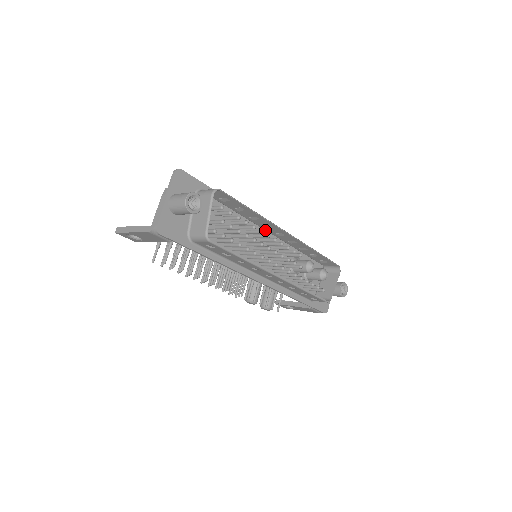
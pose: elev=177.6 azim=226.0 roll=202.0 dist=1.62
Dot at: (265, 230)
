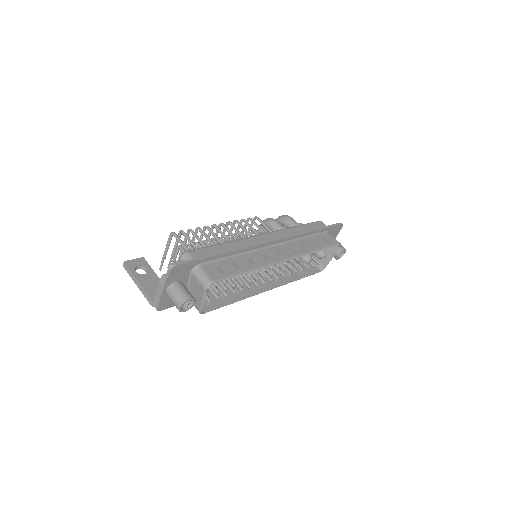
Dot at: (266, 246)
